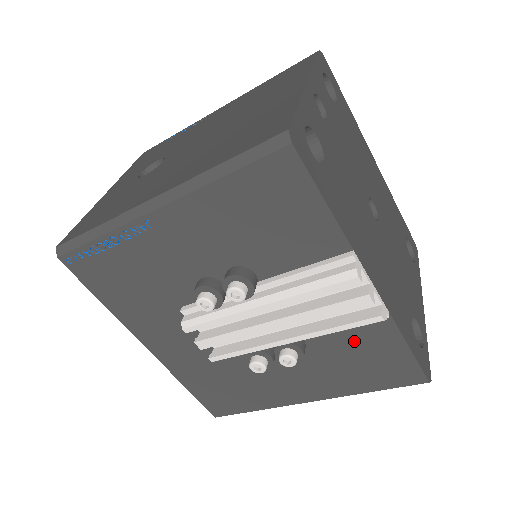
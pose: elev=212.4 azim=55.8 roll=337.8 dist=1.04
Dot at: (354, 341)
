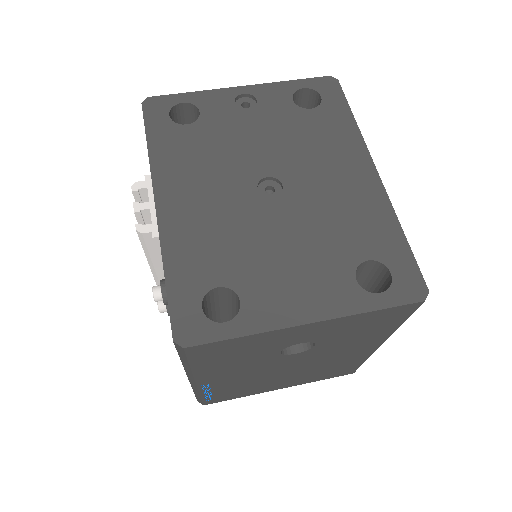
Dot at: occluded
